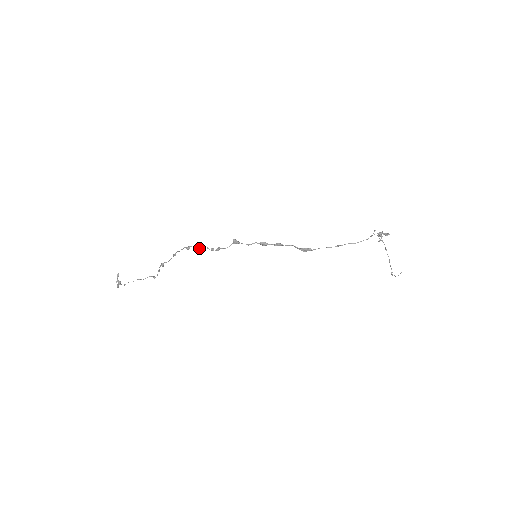
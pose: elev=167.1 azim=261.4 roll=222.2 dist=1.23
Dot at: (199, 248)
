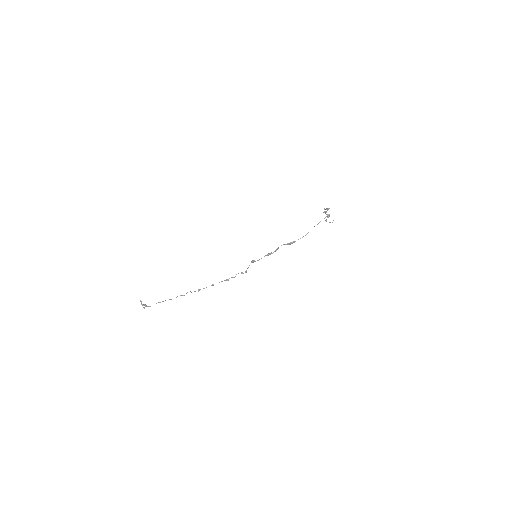
Dot at: occluded
